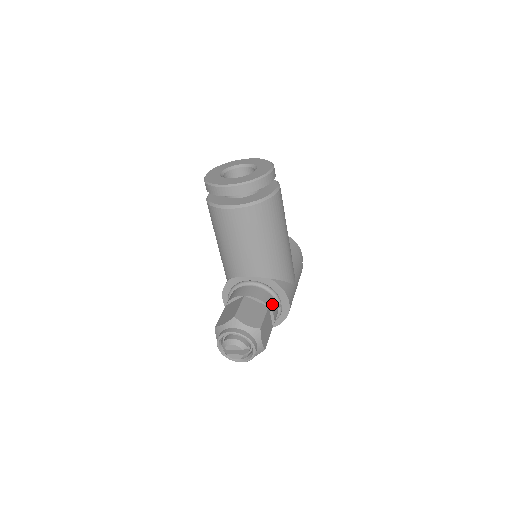
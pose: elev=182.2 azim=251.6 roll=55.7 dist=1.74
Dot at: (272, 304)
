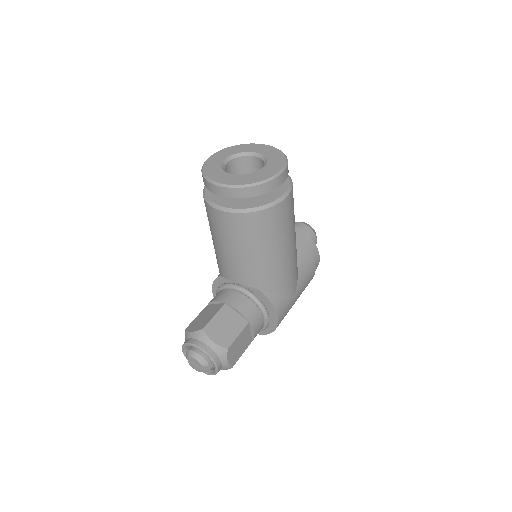
Dot at: (255, 318)
